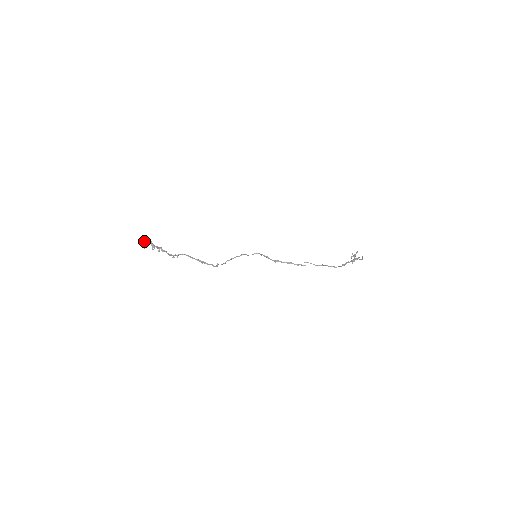
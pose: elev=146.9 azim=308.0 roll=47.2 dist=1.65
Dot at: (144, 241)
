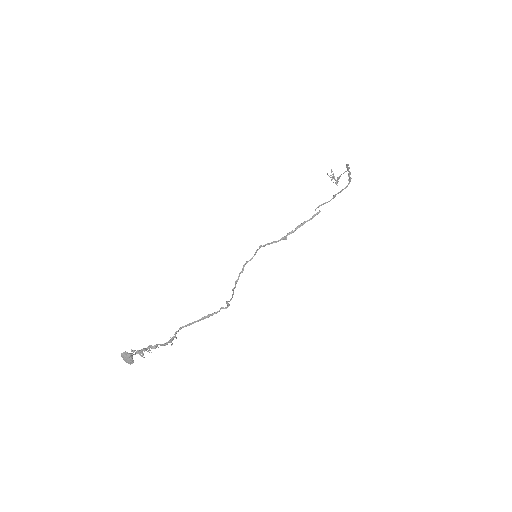
Dot at: (125, 355)
